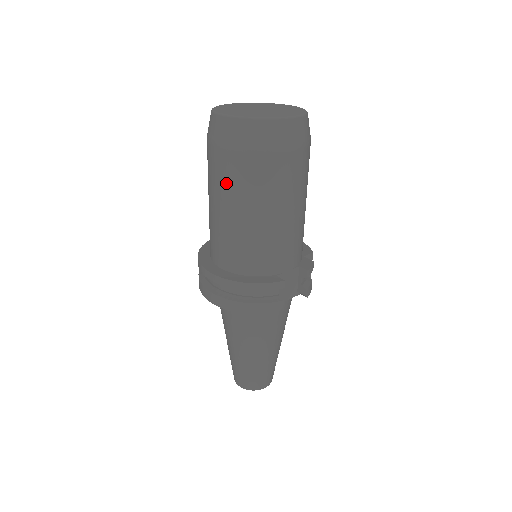
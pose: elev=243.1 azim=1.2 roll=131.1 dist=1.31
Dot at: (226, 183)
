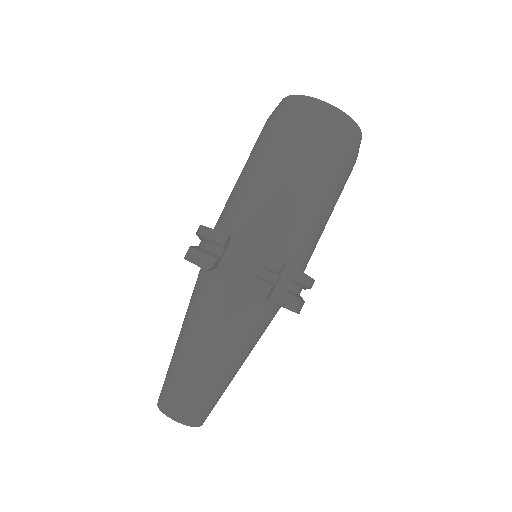
Dot at: occluded
